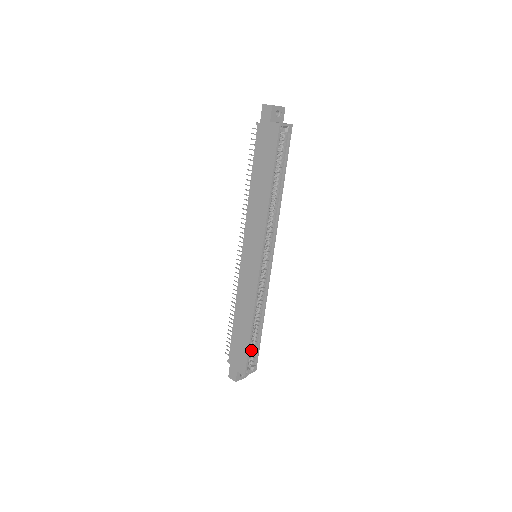
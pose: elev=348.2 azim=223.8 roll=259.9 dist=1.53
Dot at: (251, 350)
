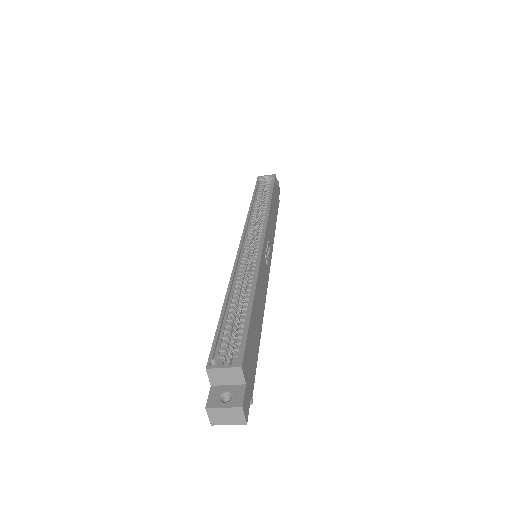
Dot at: (236, 340)
